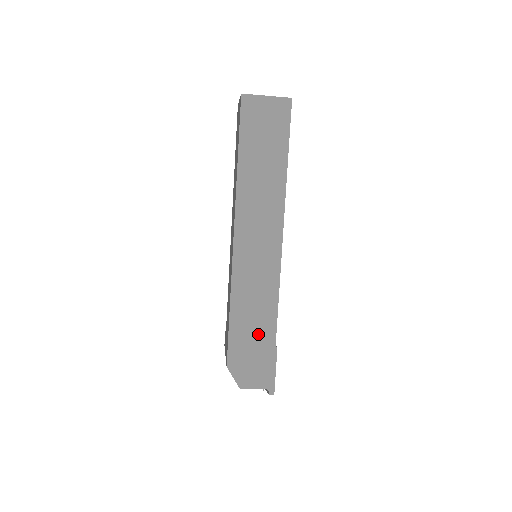
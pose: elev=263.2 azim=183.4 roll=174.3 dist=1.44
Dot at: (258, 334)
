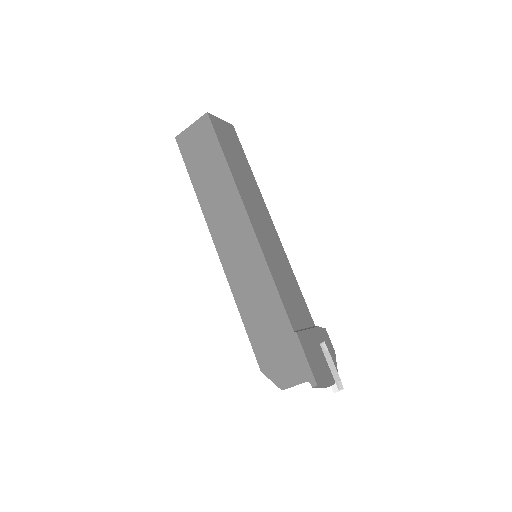
Dot at: (273, 326)
